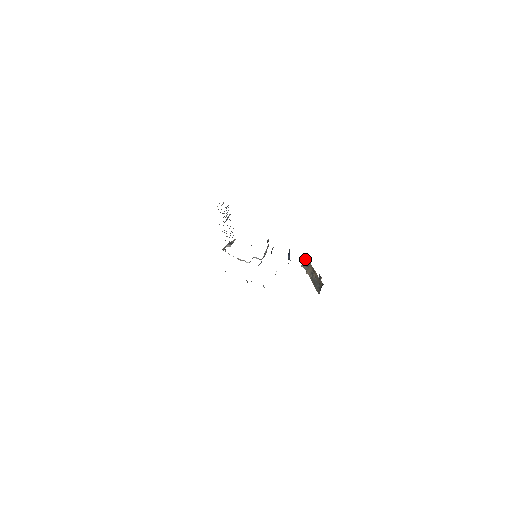
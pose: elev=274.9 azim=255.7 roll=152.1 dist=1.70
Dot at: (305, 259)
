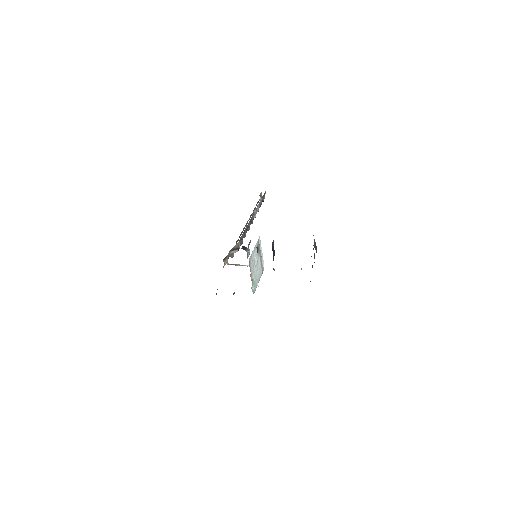
Dot at: (314, 241)
